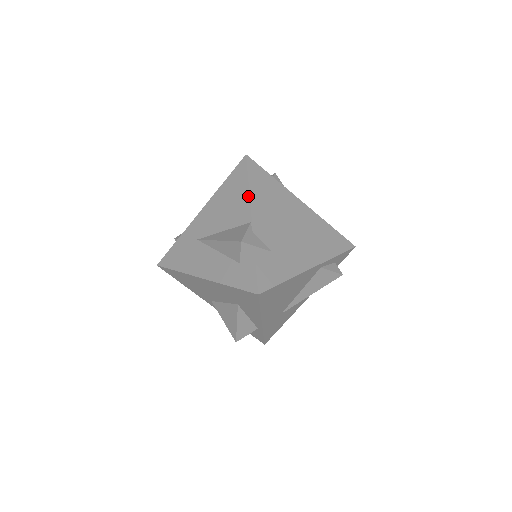
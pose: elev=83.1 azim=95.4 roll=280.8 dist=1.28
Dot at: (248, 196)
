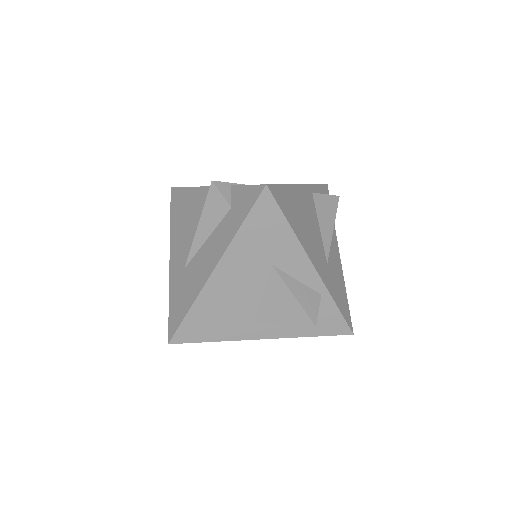
Dot at: (195, 188)
